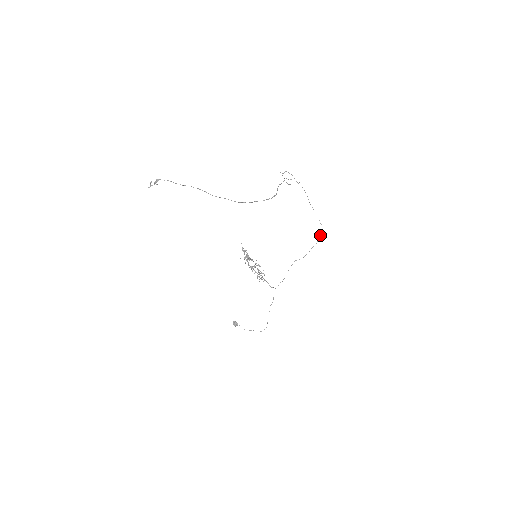
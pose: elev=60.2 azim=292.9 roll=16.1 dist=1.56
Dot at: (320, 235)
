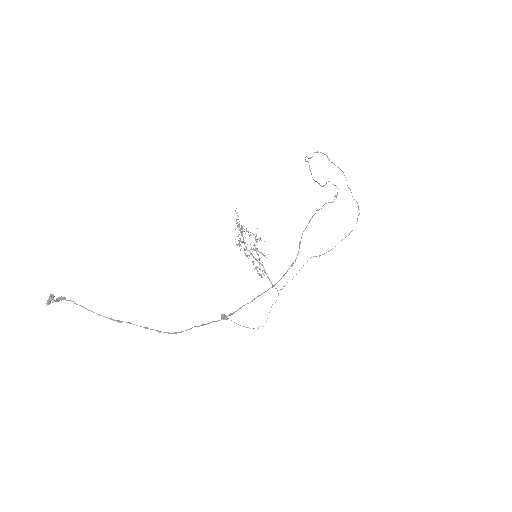
Dot at: occluded
